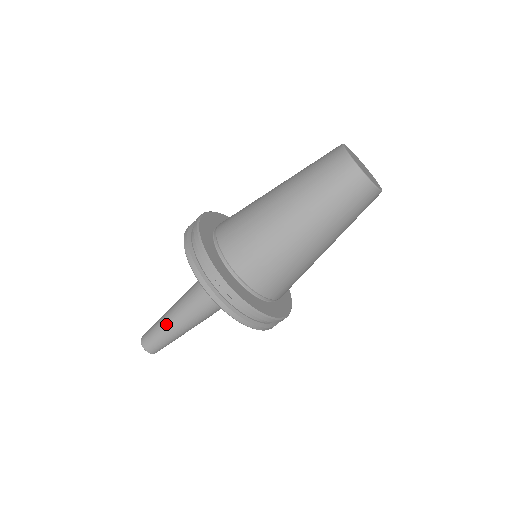
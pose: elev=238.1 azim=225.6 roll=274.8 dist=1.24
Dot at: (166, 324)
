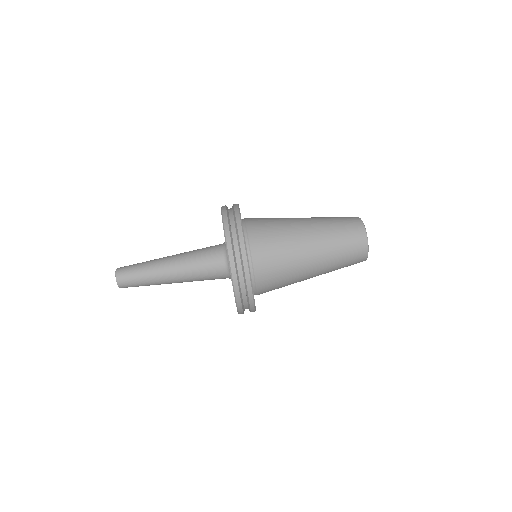
Dot at: (153, 265)
